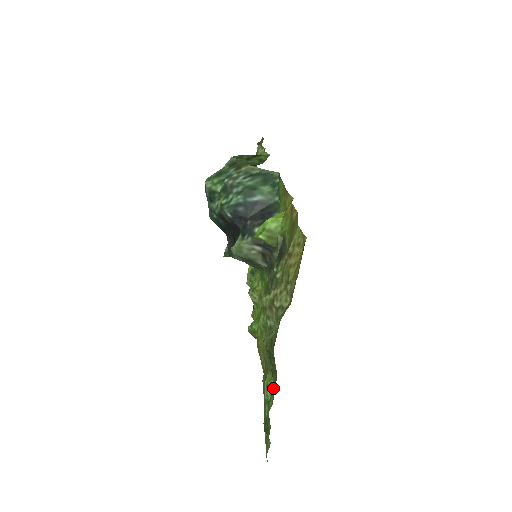
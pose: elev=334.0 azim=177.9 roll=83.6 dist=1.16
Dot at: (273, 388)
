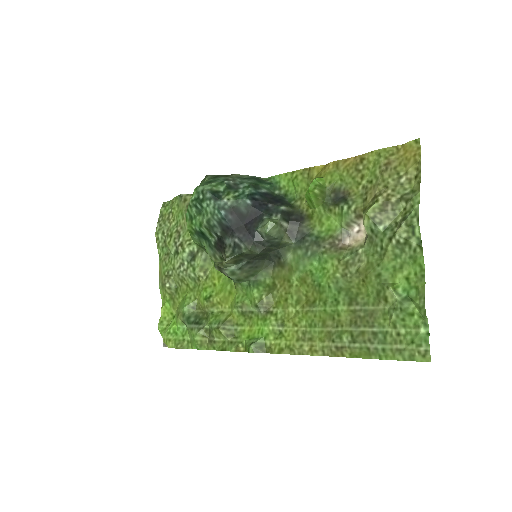
Dot at: (405, 283)
